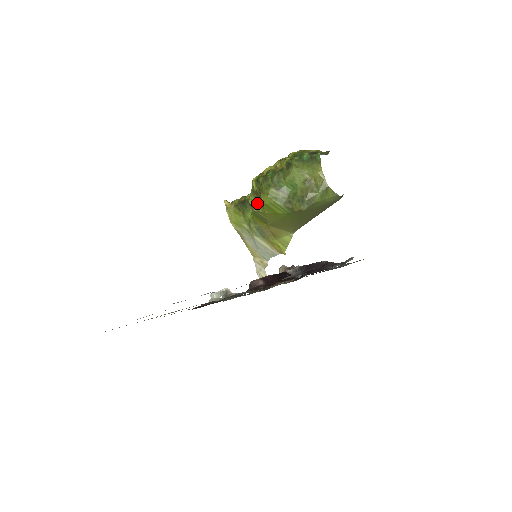
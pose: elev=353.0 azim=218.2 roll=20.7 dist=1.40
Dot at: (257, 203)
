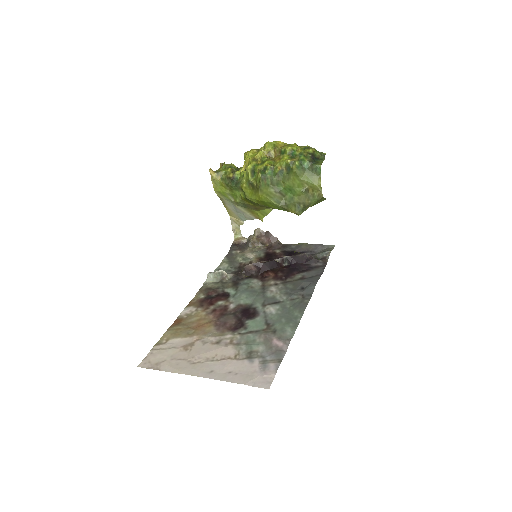
Dot at: (252, 194)
